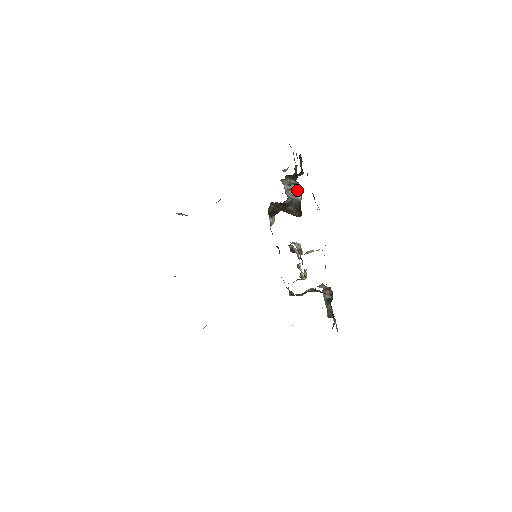
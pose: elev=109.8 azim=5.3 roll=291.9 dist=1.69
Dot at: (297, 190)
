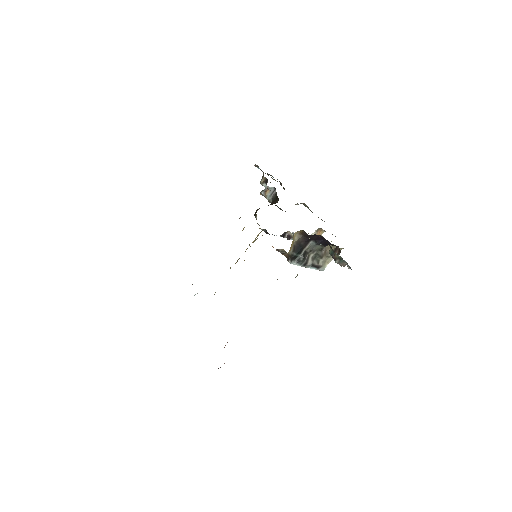
Dot at: occluded
